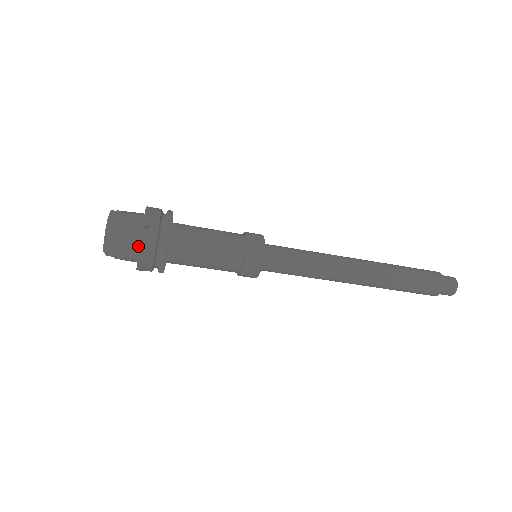
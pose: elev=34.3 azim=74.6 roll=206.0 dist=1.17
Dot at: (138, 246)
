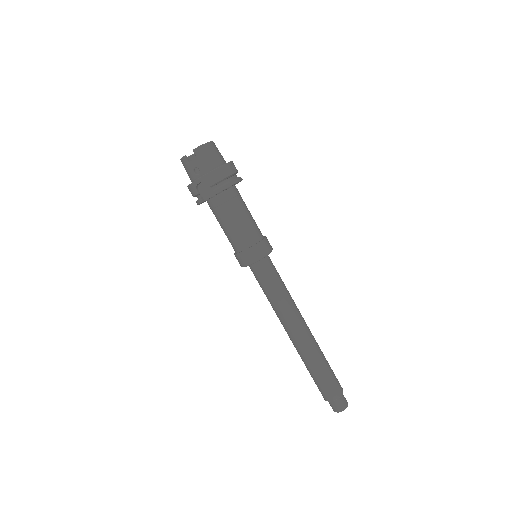
Dot at: occluded
